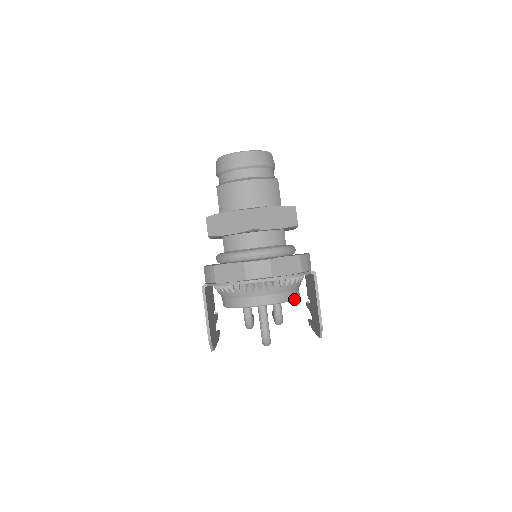
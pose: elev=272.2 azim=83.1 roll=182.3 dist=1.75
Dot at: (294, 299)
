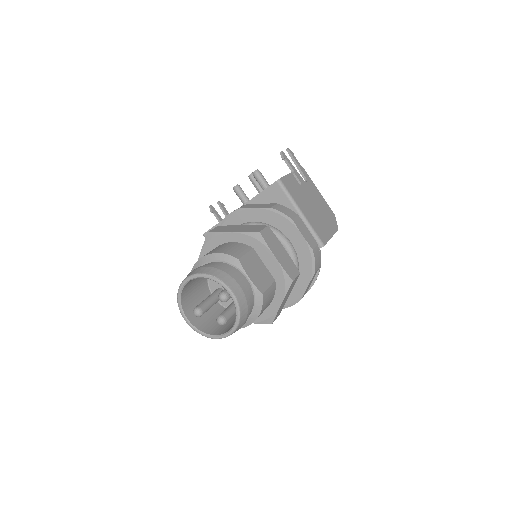
Dot at: occluded
